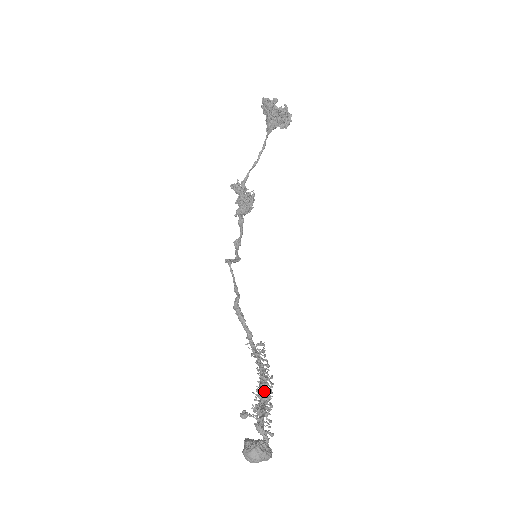
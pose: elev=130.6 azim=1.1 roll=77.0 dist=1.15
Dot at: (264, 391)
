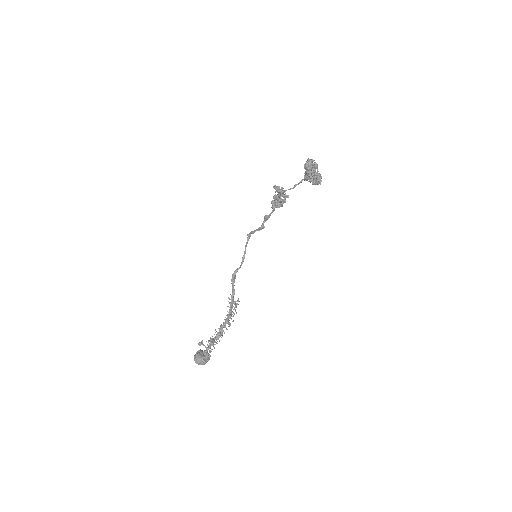
Dot at: (221, 331)
